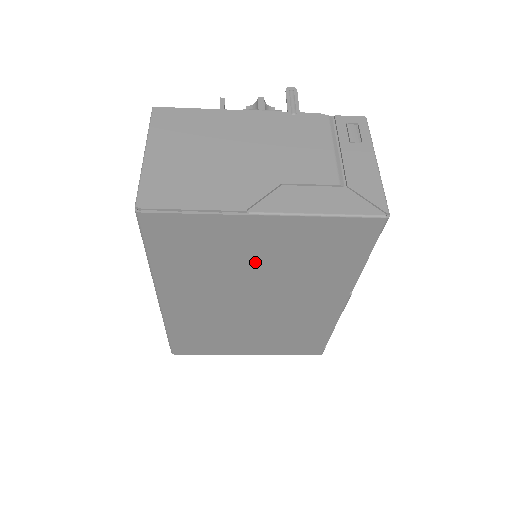
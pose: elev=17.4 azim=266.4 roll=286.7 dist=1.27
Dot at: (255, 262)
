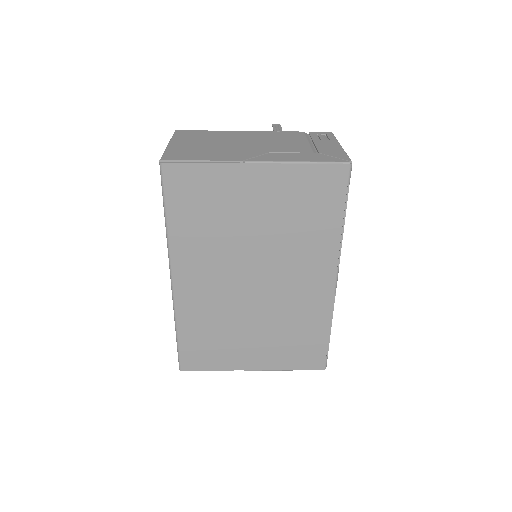
Dot at: (252, 222)
